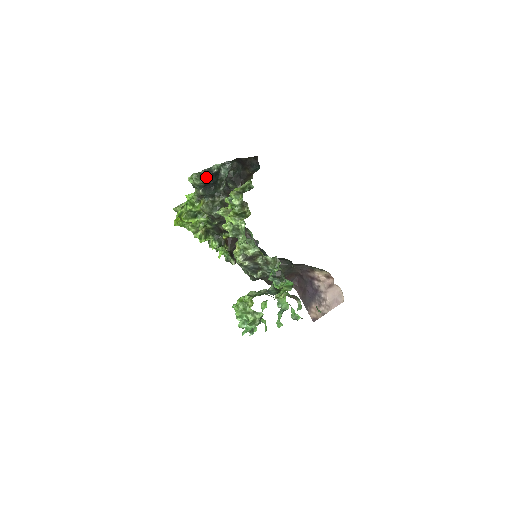
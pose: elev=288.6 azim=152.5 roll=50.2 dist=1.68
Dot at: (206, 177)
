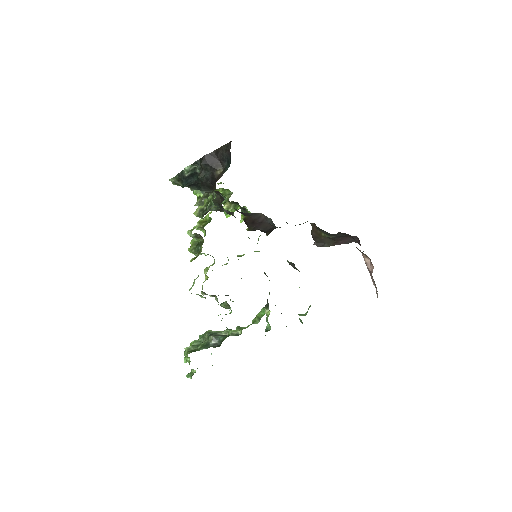
Dot at: (181, 183)
